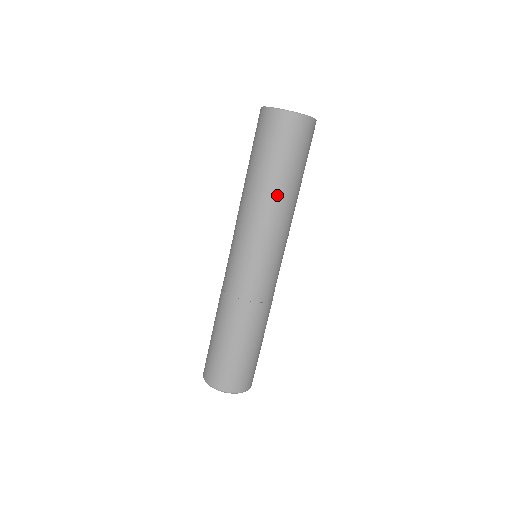
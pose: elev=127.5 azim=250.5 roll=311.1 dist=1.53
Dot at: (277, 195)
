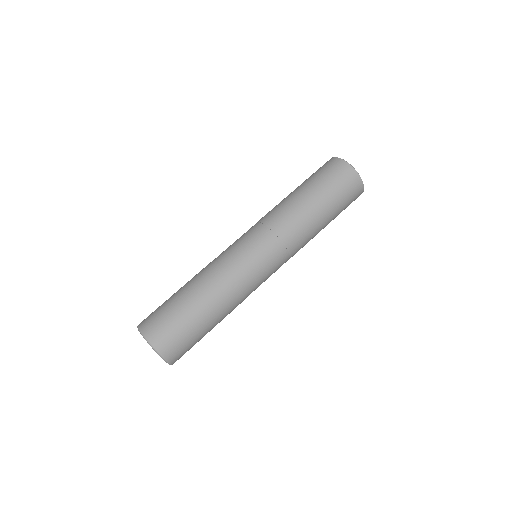
Dot at: (297, 203)
